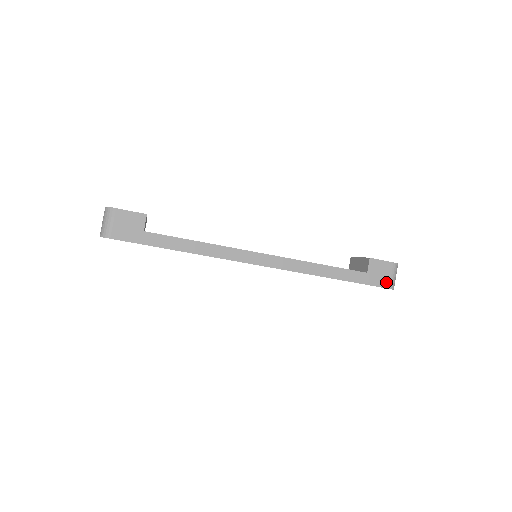
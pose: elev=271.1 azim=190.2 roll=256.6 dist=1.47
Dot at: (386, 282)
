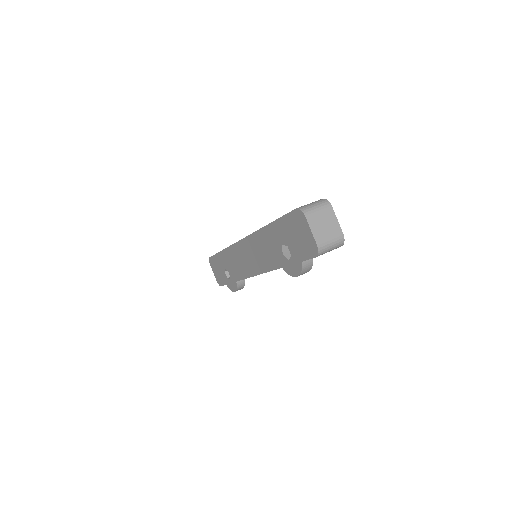
Dot at: occluded
